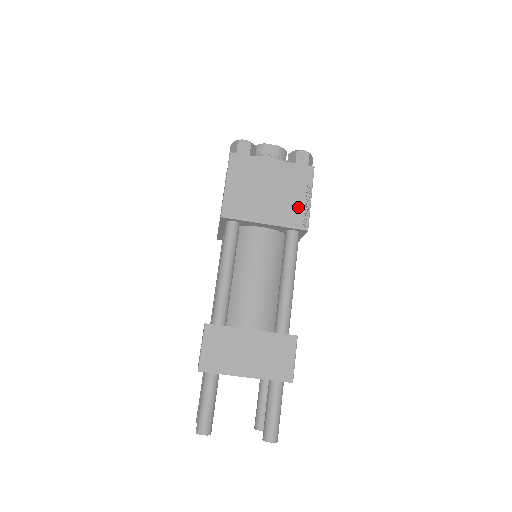
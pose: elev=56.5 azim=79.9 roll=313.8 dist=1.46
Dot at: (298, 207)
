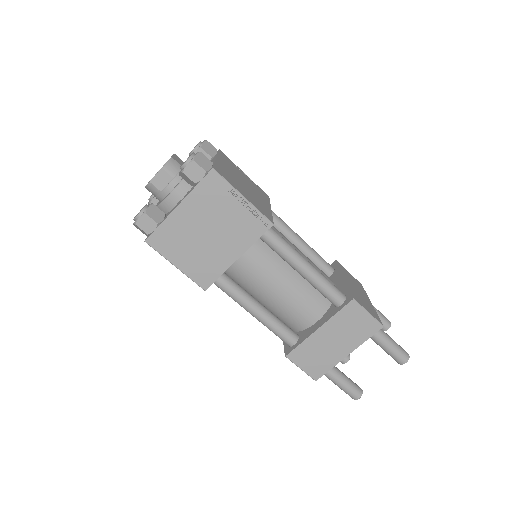
Dot at: (244, 217)
